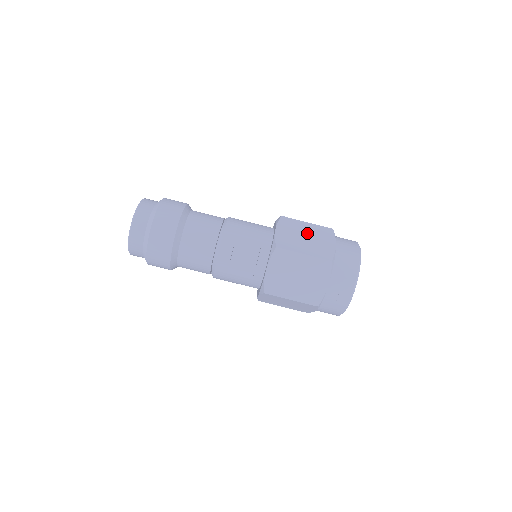
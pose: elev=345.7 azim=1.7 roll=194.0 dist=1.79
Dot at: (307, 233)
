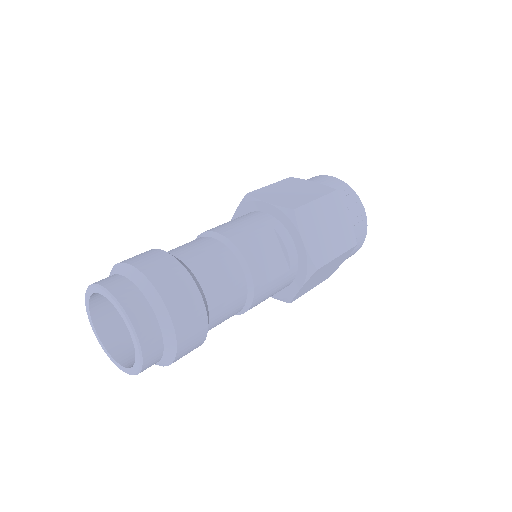
Dot at: (286, 189)
